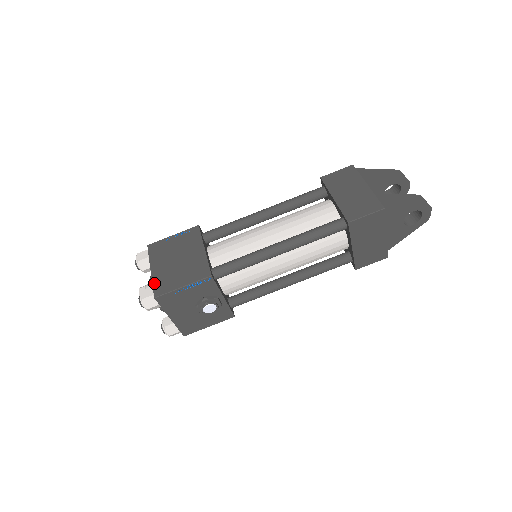
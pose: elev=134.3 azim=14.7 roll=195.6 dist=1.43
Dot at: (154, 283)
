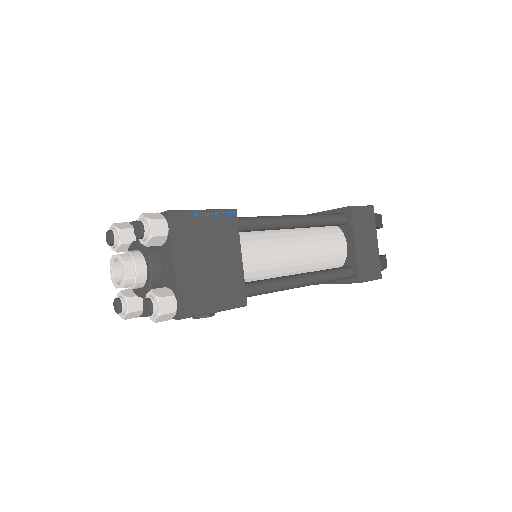
Dot at: (180, 293)
